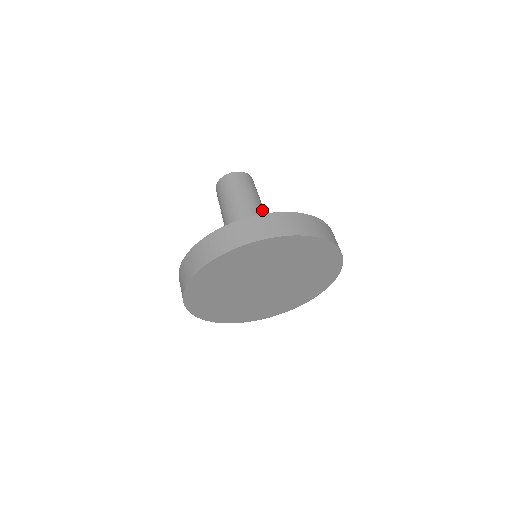
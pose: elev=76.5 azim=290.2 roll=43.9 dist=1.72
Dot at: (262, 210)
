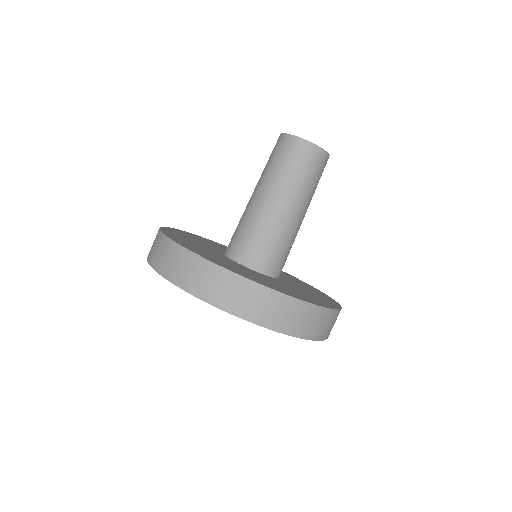
Dot at: occluded
